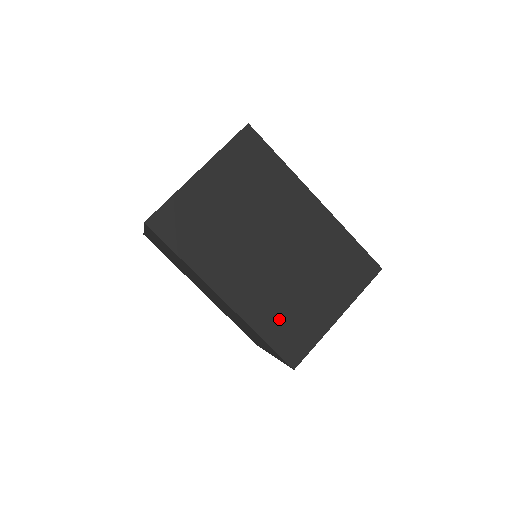
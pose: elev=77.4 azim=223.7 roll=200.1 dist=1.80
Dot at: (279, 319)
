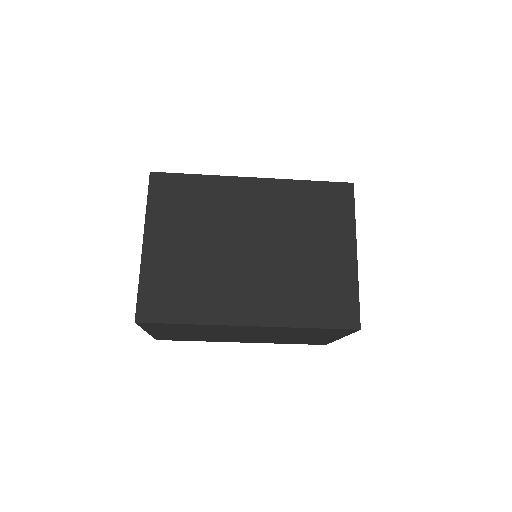
Dot at: occluded
